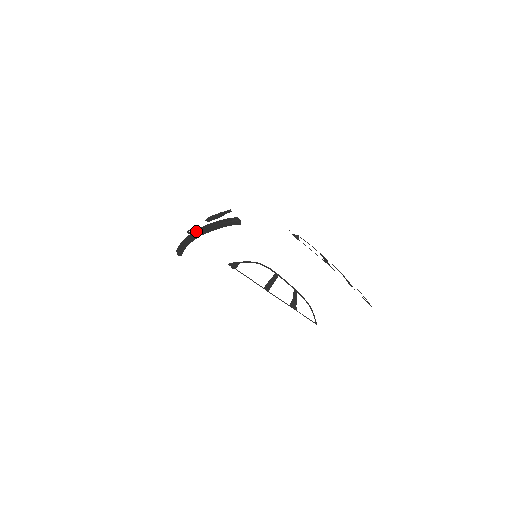
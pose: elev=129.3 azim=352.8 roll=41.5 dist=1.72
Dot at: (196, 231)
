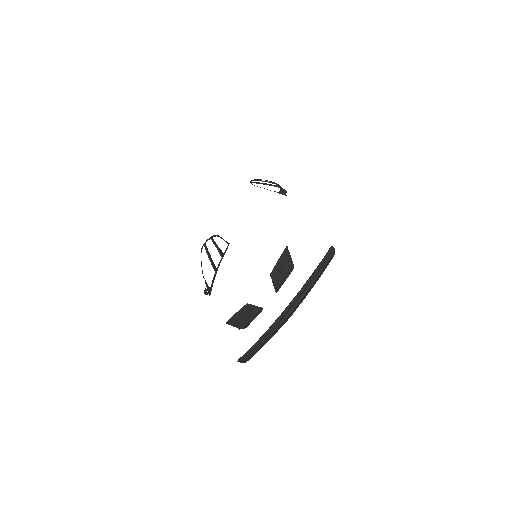
Dot at: (280, 316)
